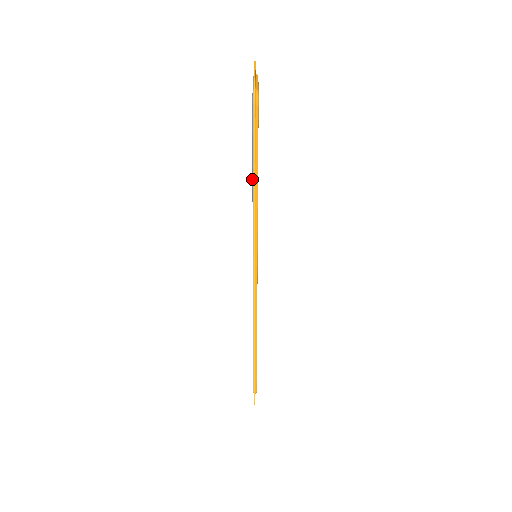
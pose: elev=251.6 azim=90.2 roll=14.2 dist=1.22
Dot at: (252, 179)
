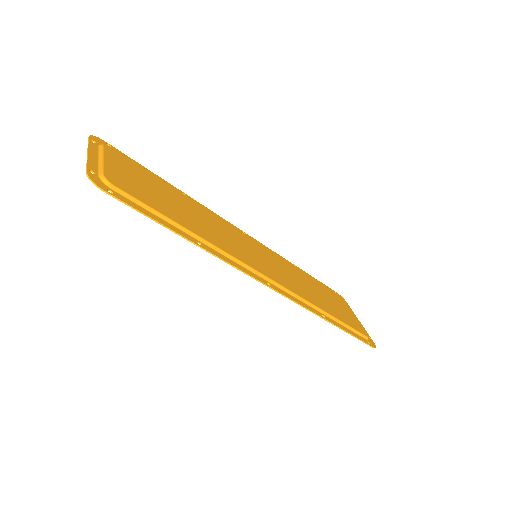
Dot at: (178, 229)
